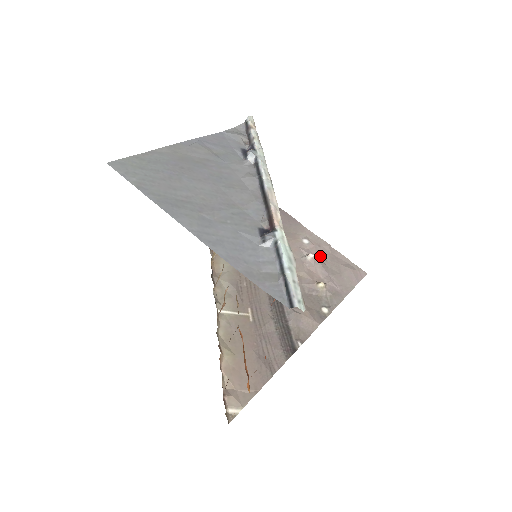
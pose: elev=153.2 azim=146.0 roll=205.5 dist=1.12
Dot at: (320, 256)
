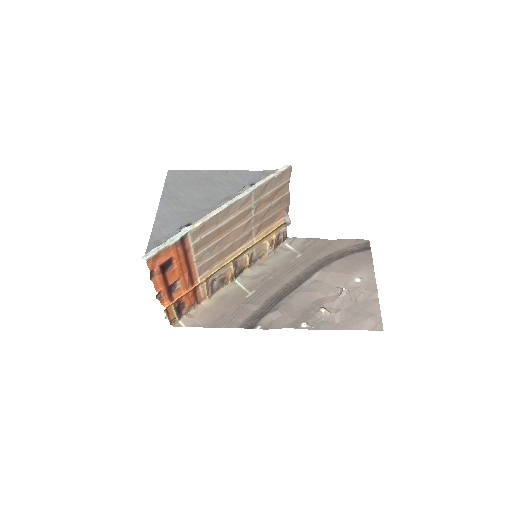
Dot at: (355, 295)
